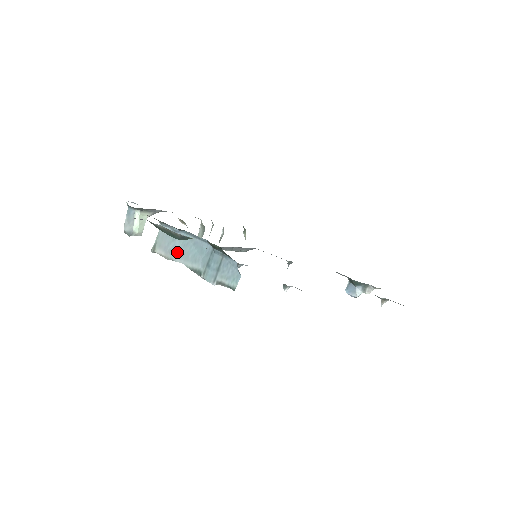
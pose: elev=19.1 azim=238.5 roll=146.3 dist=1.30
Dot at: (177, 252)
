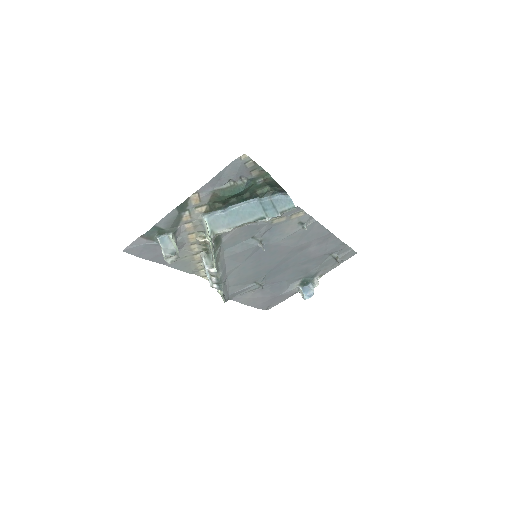
Dot at: (234, 221)
